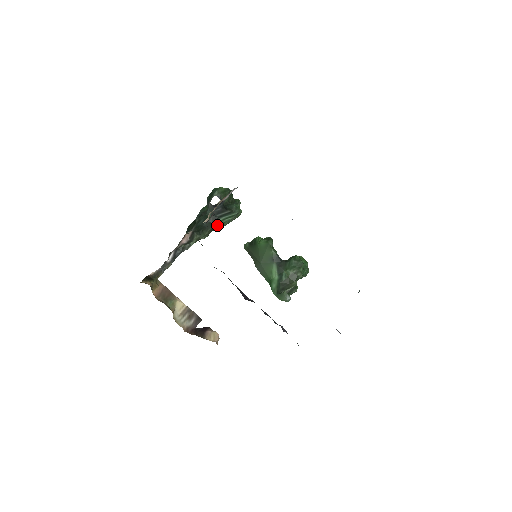
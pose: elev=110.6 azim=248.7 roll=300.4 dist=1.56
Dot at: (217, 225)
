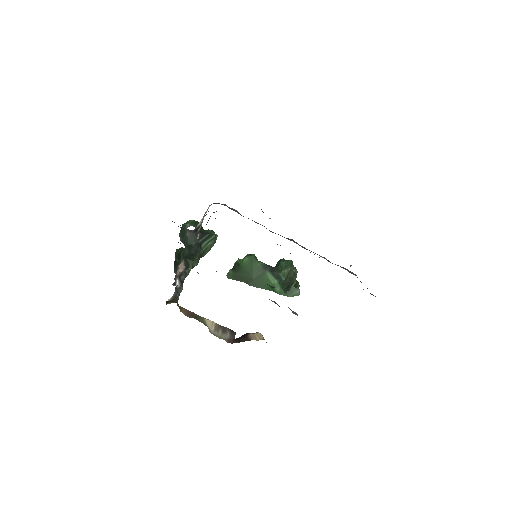
Dot at: (202, 251)
